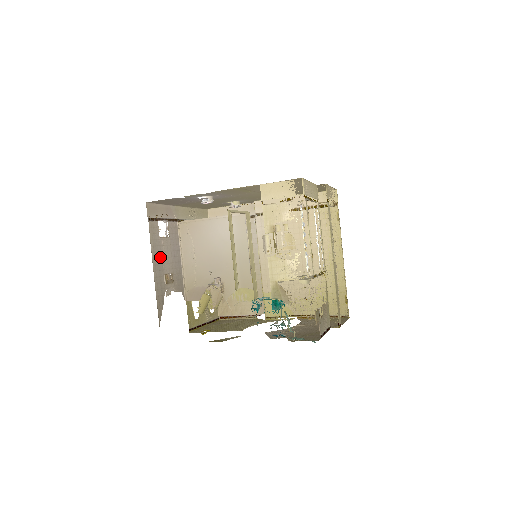
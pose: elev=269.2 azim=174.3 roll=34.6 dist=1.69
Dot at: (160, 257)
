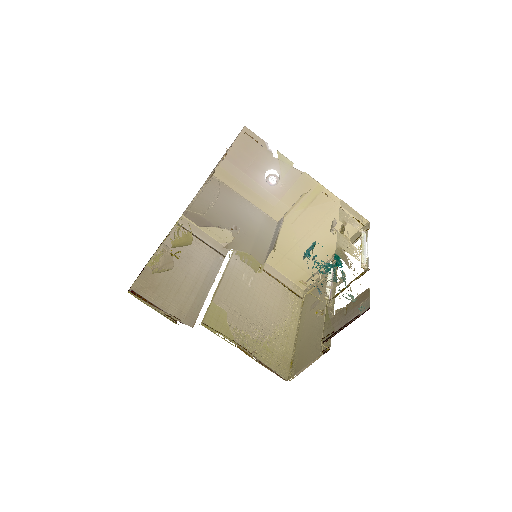
Dot at: occluded
